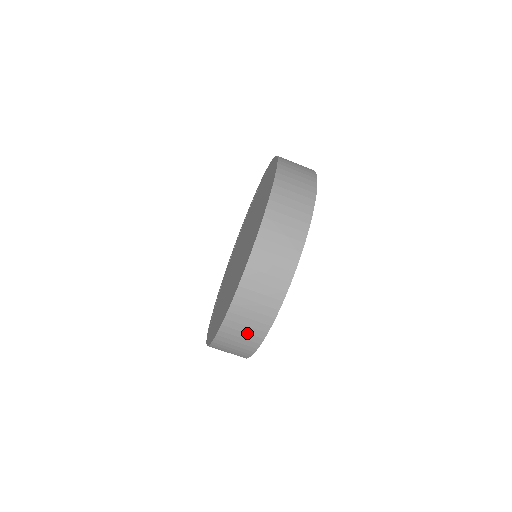
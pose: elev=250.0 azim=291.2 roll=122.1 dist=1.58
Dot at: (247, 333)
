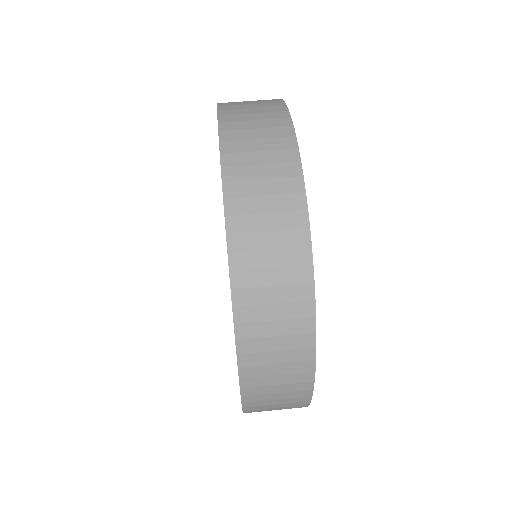
Dot at: (261, 120)
